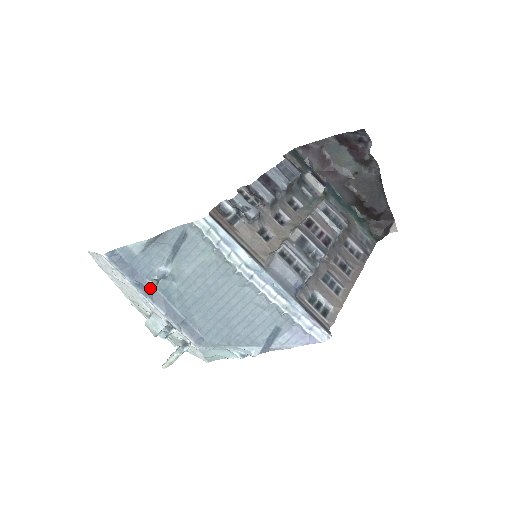
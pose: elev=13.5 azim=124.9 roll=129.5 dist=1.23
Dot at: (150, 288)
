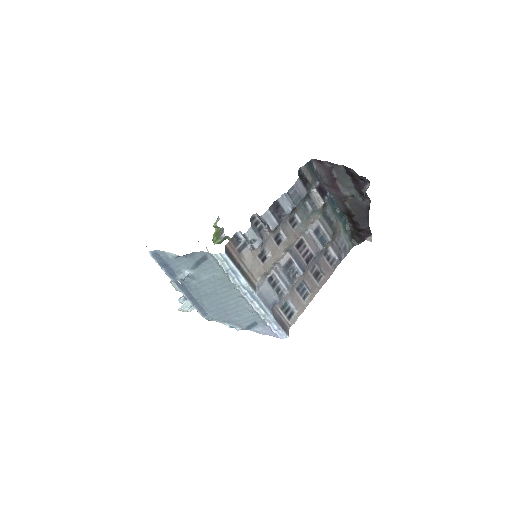
Dot at: (177, 278)
